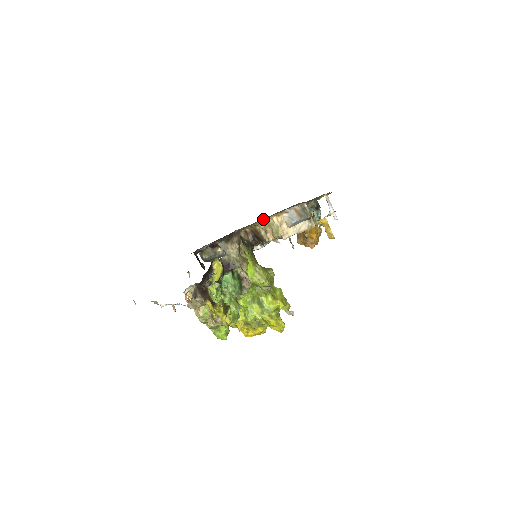
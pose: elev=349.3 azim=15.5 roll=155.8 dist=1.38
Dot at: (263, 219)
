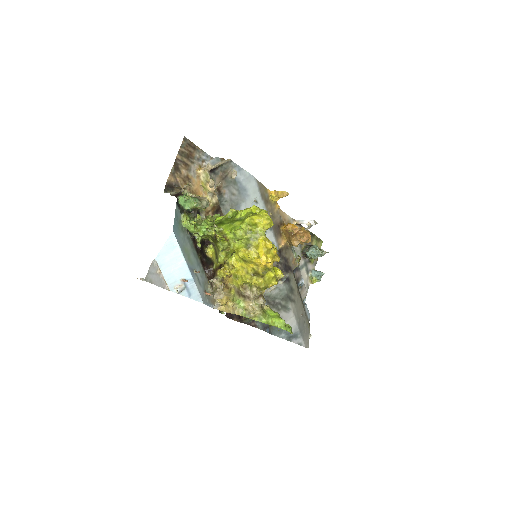
Dot at: (193, 178)
